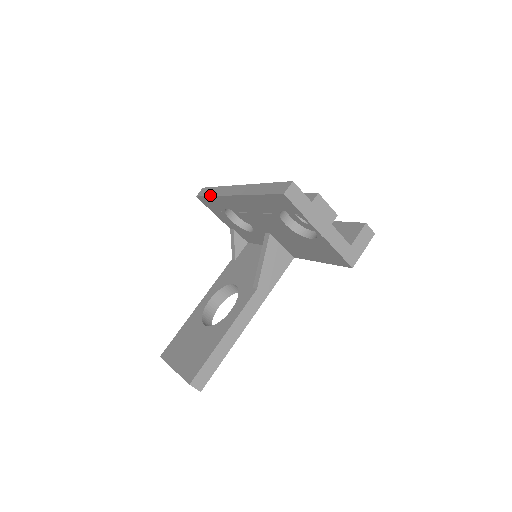
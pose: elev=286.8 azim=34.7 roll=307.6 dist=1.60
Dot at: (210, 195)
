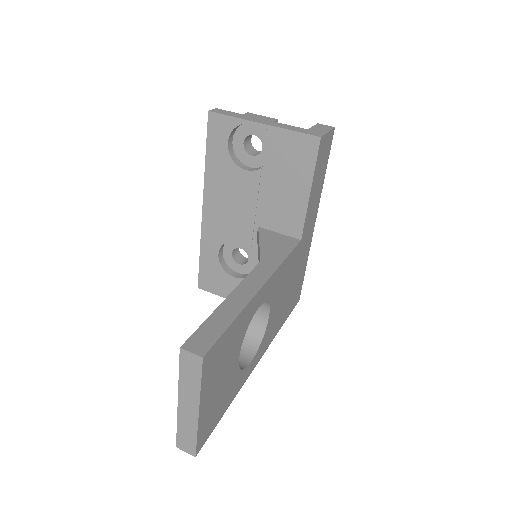
Dot at: occluded
